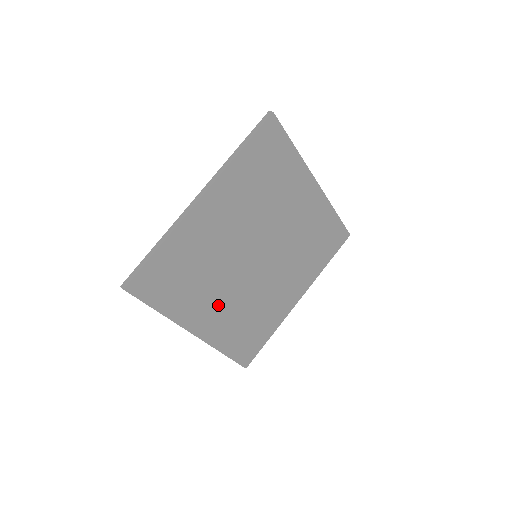
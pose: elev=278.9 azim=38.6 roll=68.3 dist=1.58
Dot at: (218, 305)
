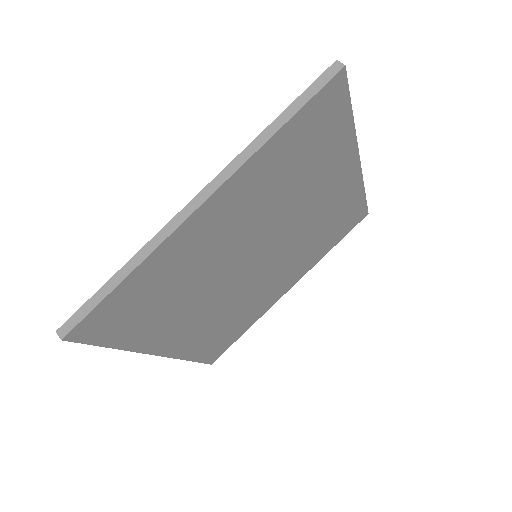
Dot at: (195, 319)
